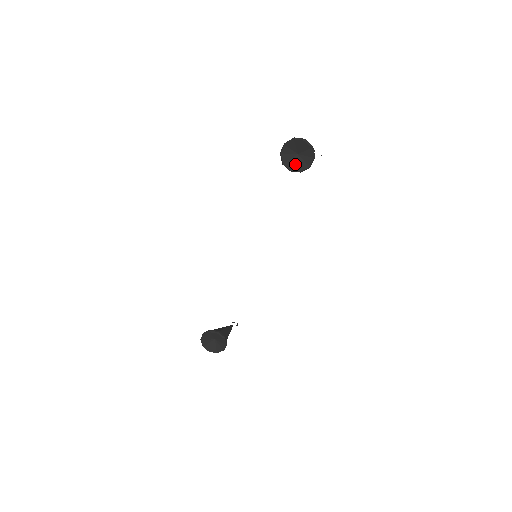
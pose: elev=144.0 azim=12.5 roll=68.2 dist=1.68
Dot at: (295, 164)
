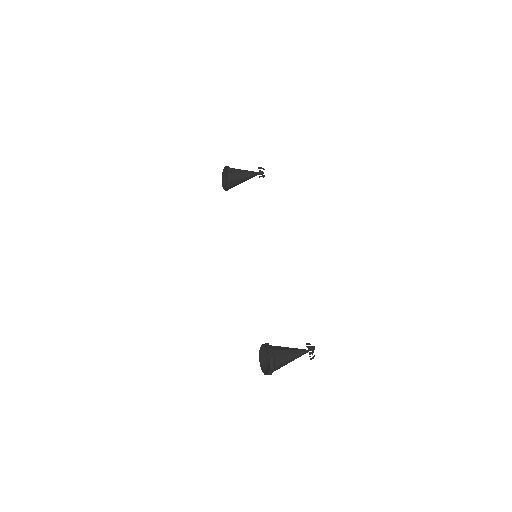
Dot at: occluded
